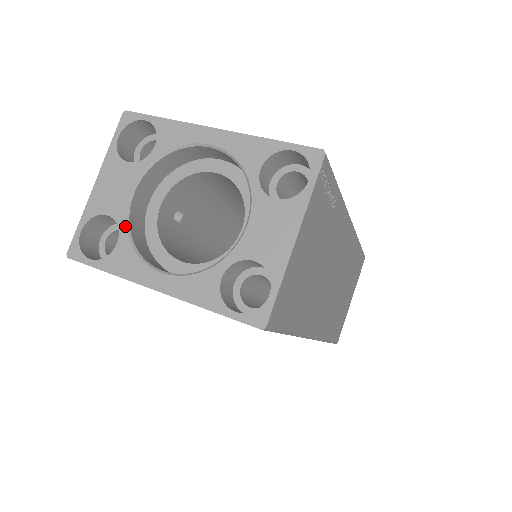
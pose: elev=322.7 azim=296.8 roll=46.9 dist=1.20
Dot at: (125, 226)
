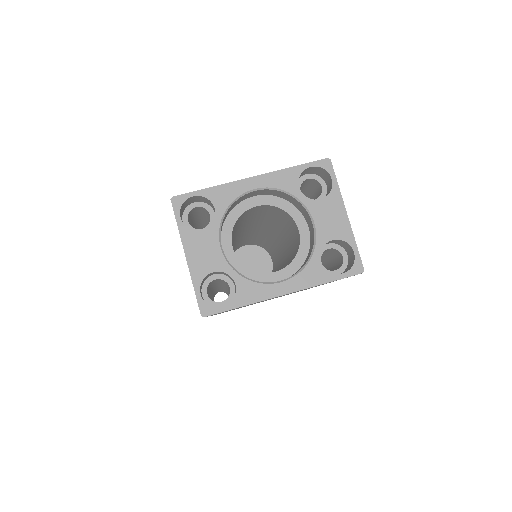
Dot at: (233, 271)
